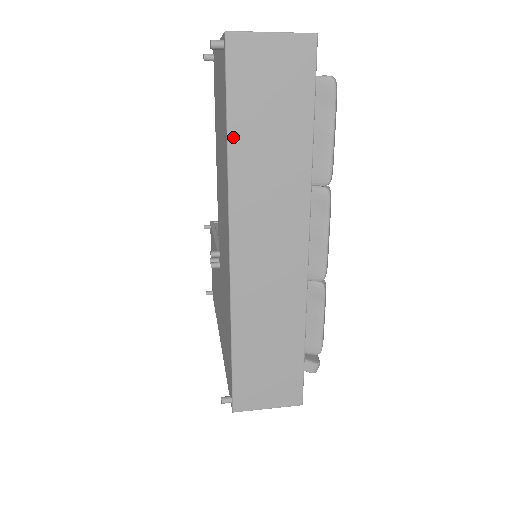
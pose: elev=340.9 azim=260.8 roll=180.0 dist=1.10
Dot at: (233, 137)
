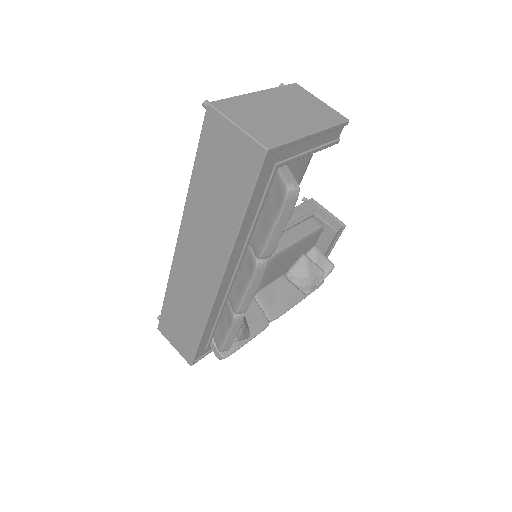
Dot at: (195, 178)
